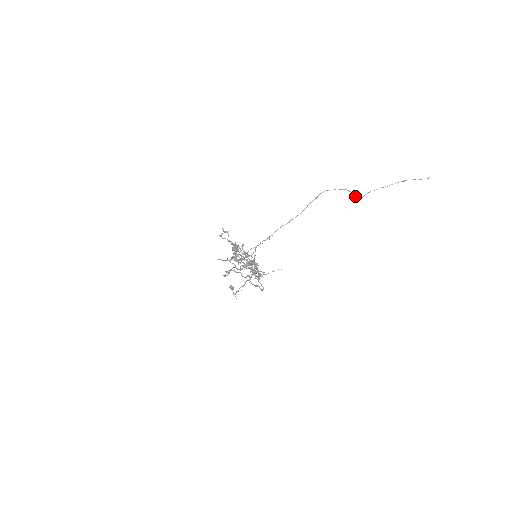
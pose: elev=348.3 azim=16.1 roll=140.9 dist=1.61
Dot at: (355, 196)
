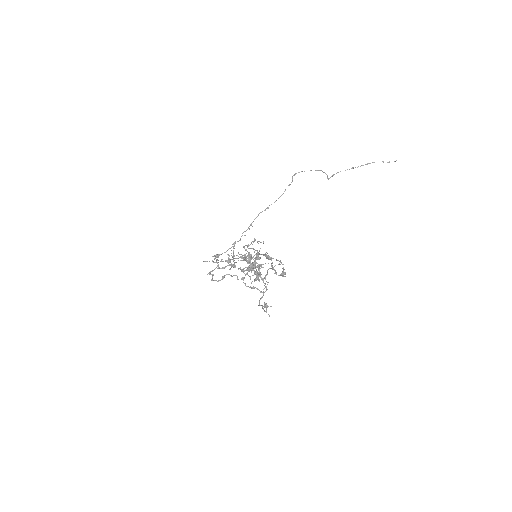
Dot at: (327, 177)
